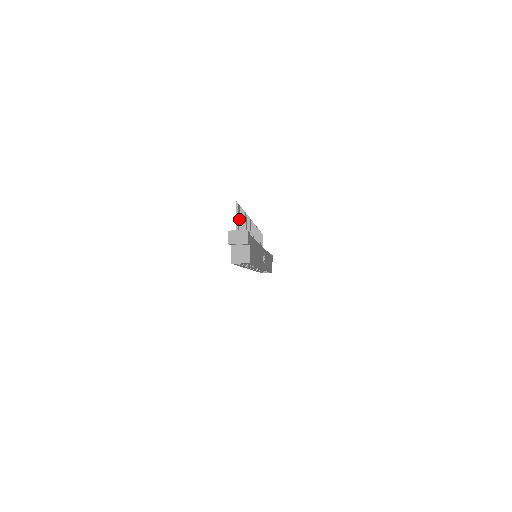
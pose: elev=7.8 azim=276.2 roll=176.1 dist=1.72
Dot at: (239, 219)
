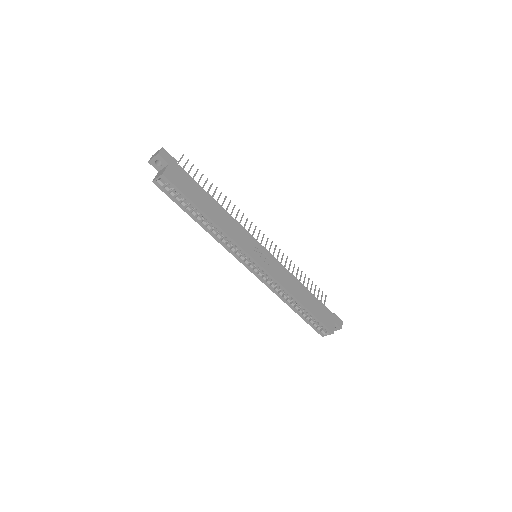
Dot at: (189, 171)
